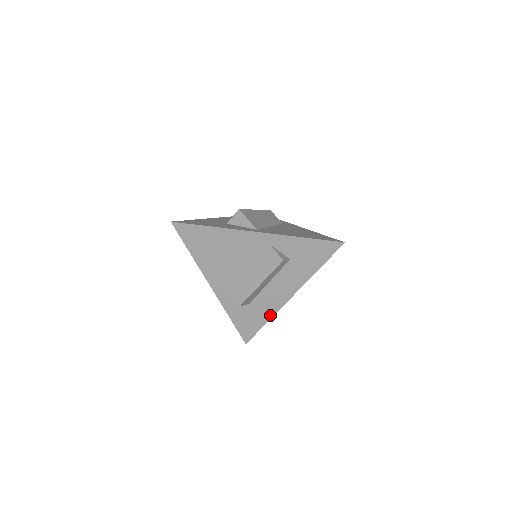
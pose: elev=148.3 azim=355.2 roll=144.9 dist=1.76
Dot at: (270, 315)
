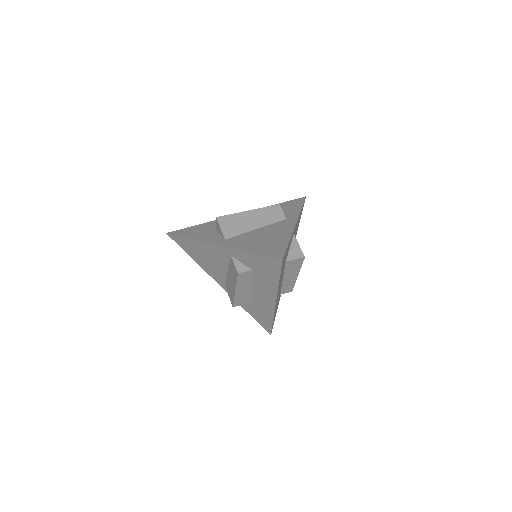
Dot at: (271, 315)
